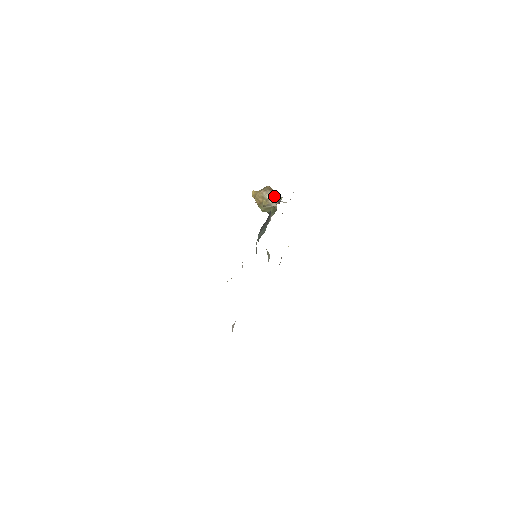
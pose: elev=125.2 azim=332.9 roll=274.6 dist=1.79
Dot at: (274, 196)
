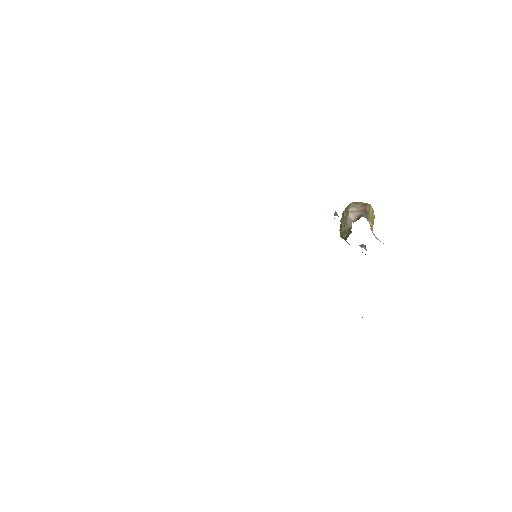
Dot at: (359, 212)
